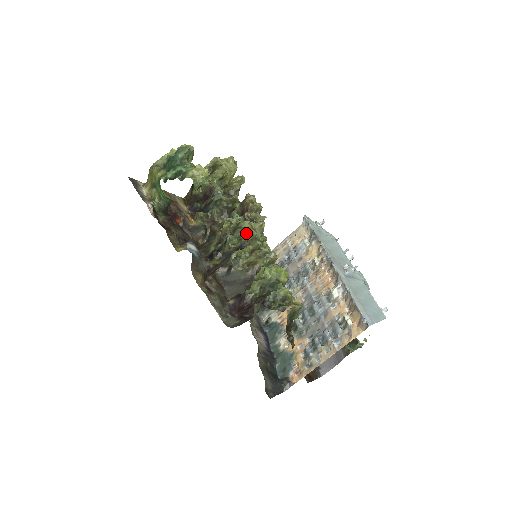
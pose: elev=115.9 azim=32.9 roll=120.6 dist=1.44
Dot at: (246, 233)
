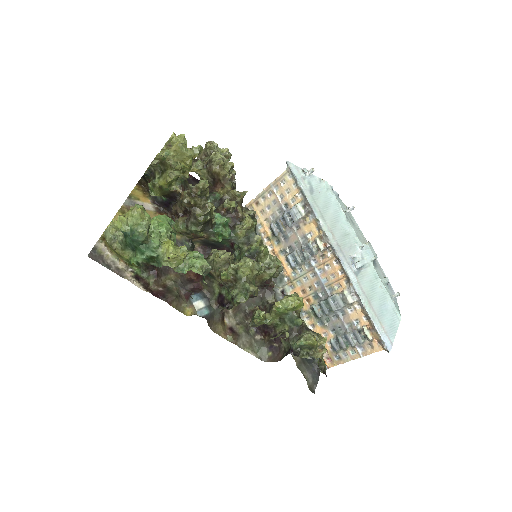
Dot at: (251, 291)
